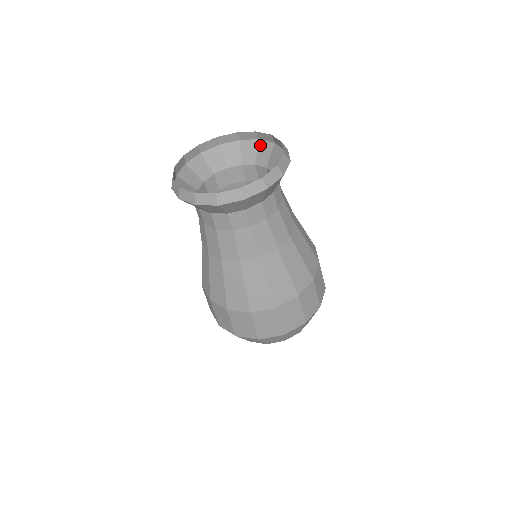
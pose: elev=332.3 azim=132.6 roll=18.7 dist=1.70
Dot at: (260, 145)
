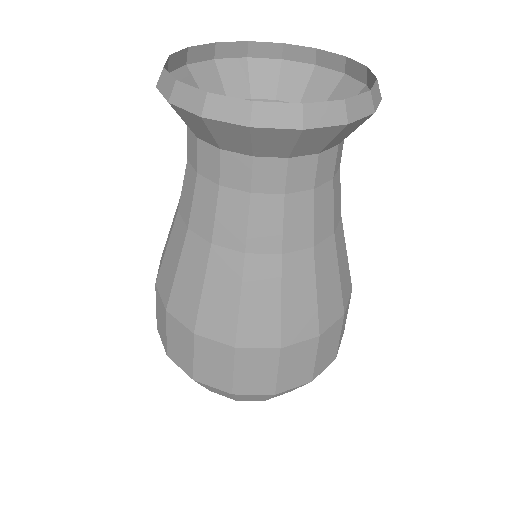
Dot at: (253, 66)
